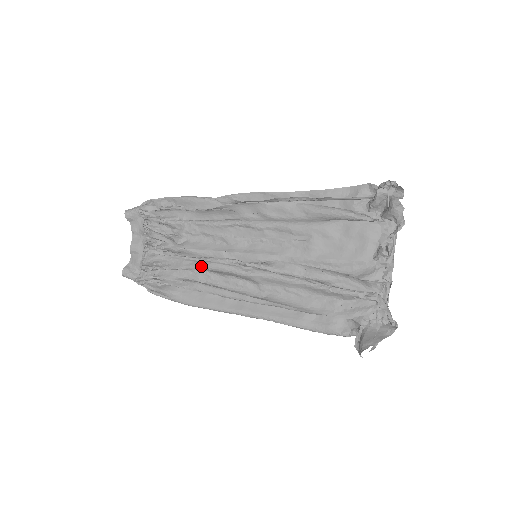
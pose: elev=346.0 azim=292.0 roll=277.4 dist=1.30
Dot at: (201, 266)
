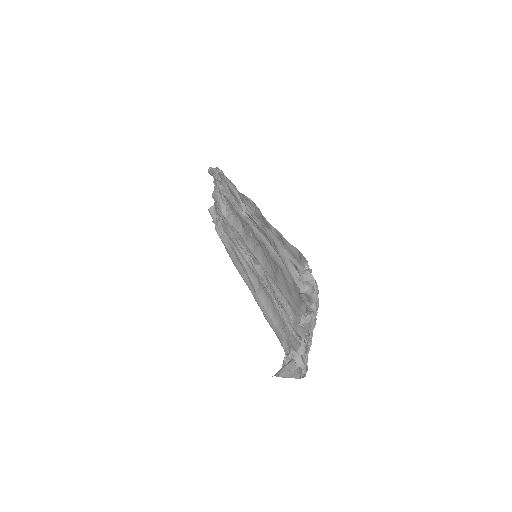
Dot at: (232, 240)
